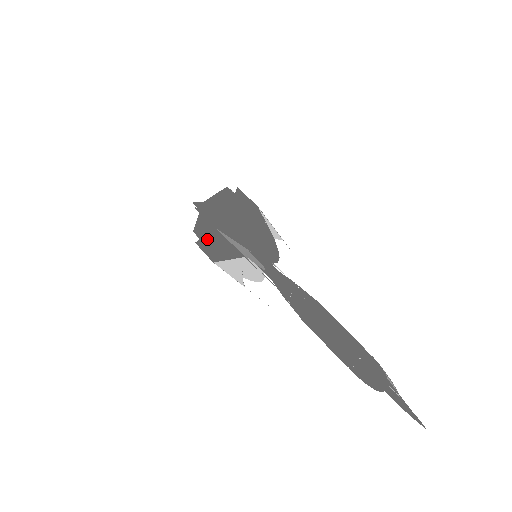
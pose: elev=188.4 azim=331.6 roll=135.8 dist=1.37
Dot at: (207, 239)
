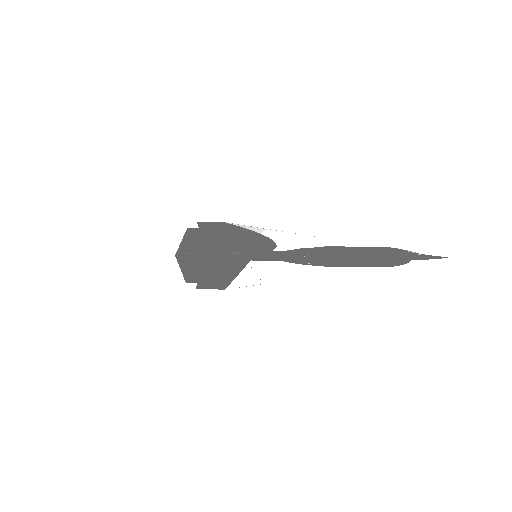
Dot at: (204, 278)
